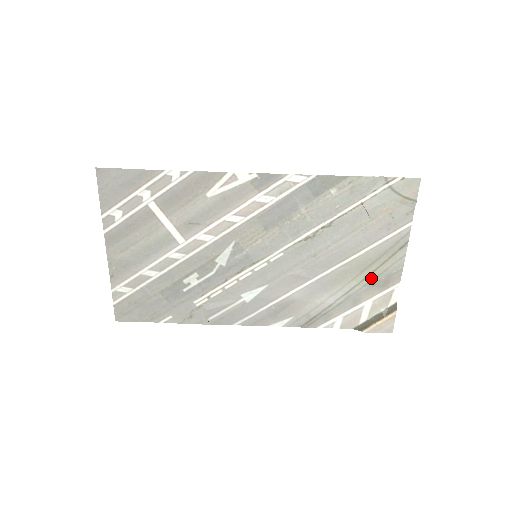
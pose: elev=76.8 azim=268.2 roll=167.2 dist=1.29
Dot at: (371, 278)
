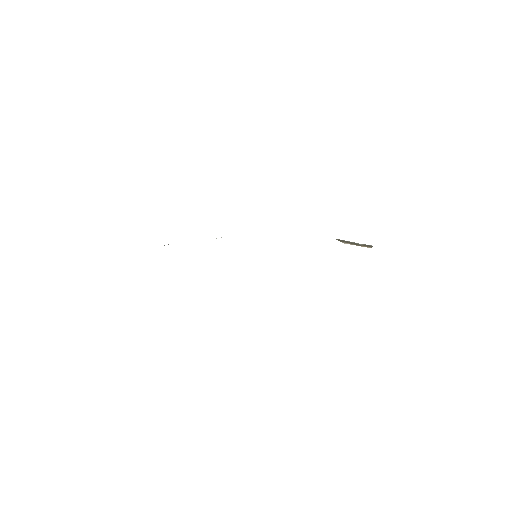
Dot at: occluded
